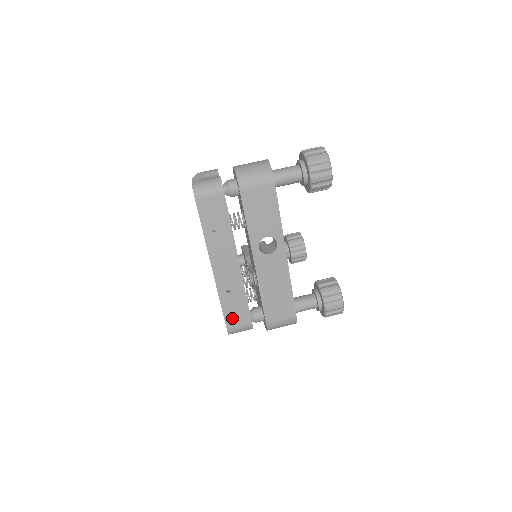
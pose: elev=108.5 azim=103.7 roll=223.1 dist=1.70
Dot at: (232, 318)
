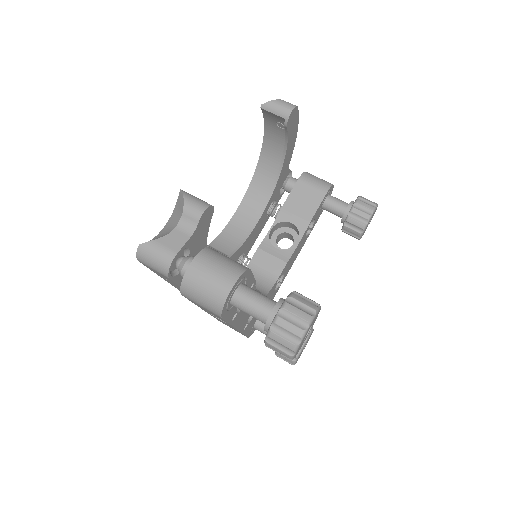
Dot at: occluded
